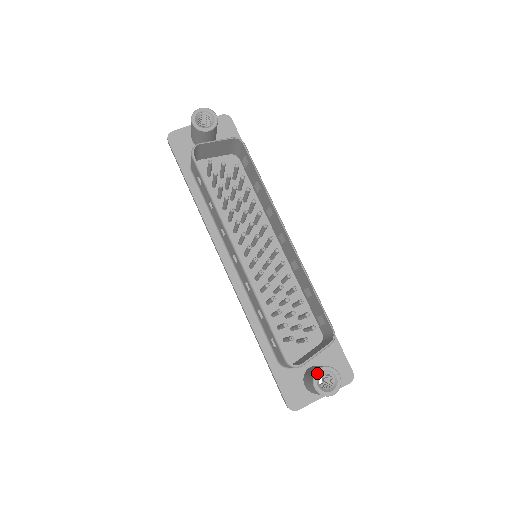
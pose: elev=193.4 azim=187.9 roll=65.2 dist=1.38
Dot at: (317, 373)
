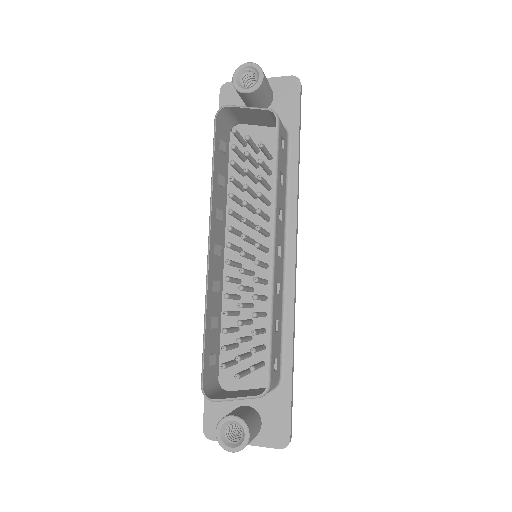
Dot at: (226, 419)
